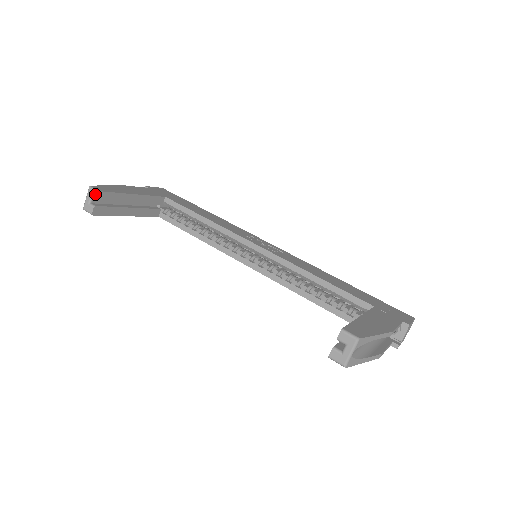
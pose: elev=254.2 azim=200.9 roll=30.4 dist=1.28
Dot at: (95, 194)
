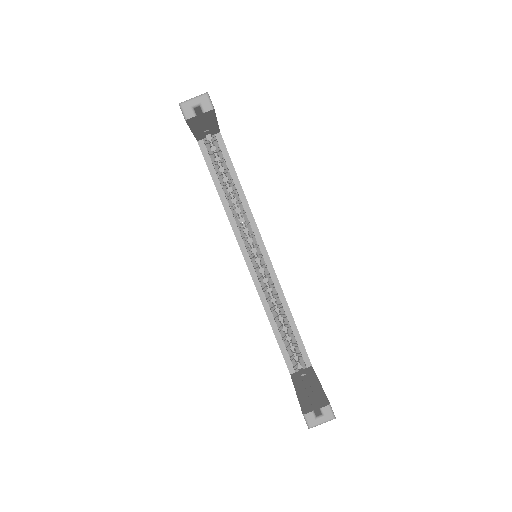
Dot at: (208, 107)
